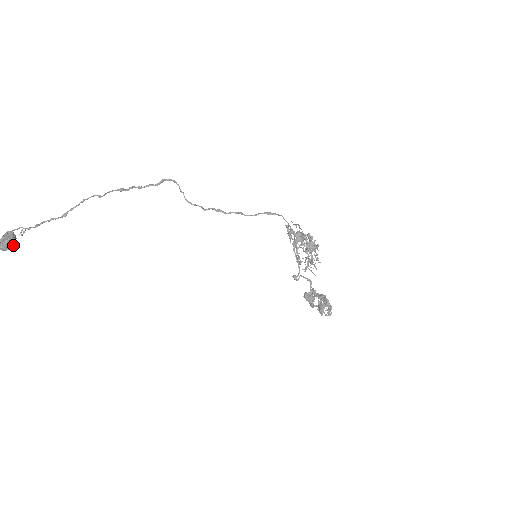
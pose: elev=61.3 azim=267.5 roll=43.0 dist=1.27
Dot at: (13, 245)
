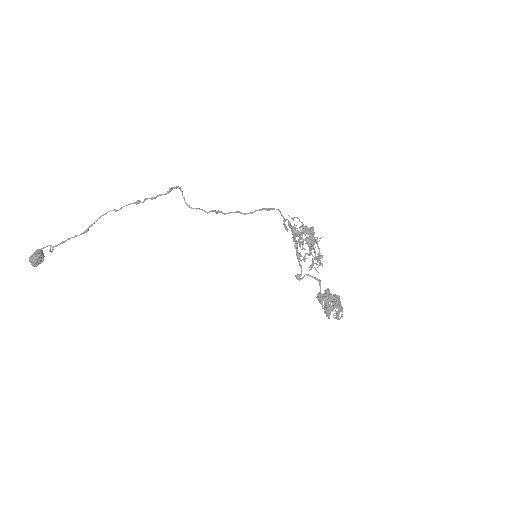
Dot at: (42, 261)
